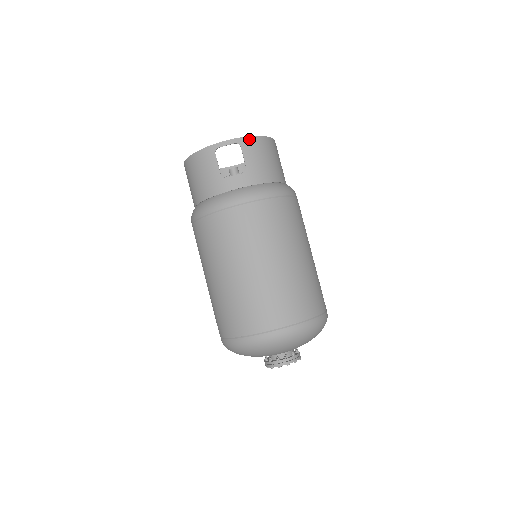
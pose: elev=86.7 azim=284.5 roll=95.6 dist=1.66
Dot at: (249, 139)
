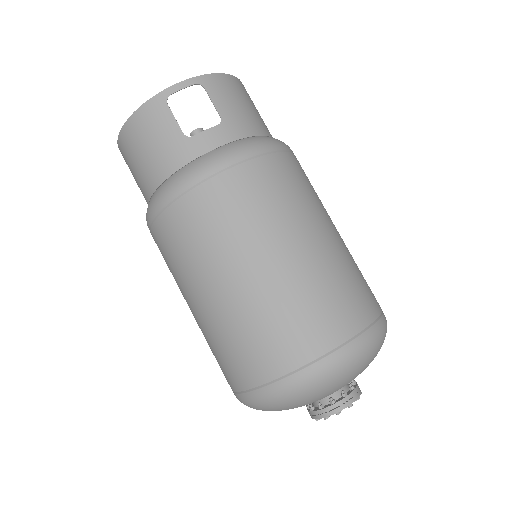
Dot at: (213, 77)
